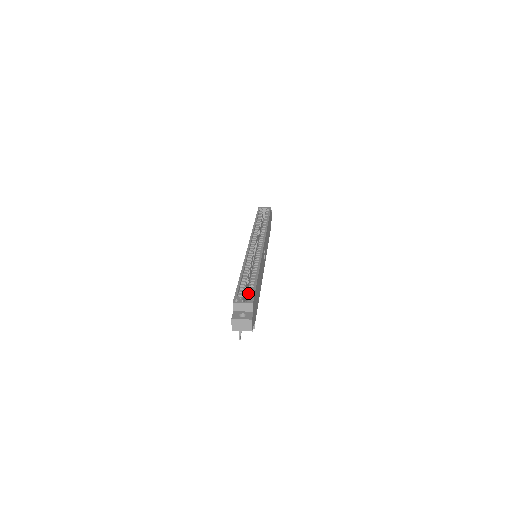
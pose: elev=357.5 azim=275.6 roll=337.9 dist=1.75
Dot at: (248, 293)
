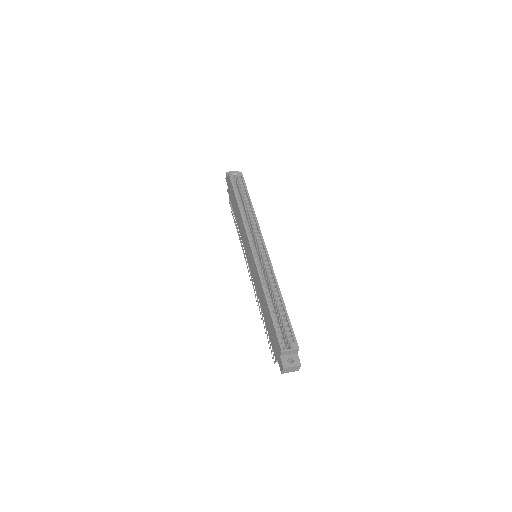
Dot at: (285, 331)
